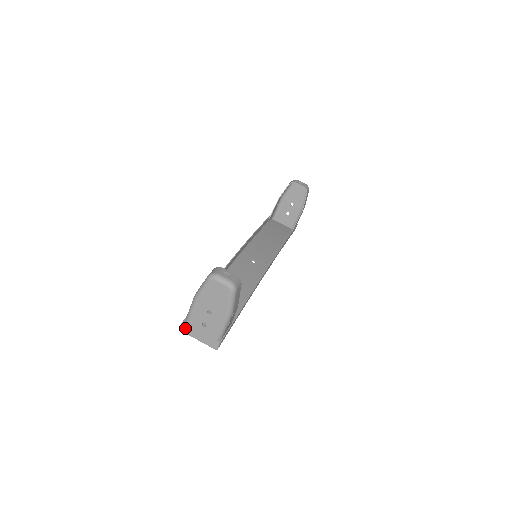
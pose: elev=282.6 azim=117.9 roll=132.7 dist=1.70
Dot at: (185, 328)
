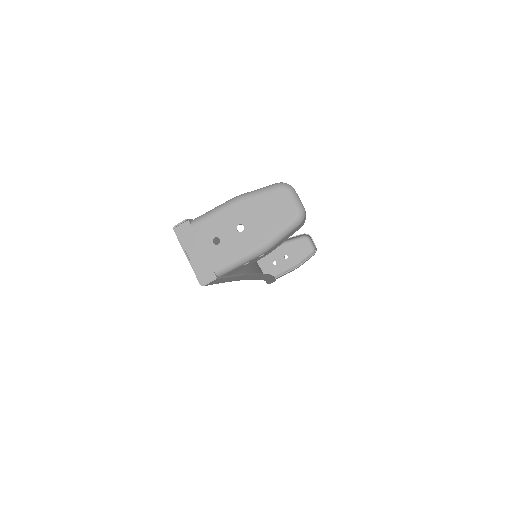
Dot at: (183, 229)
